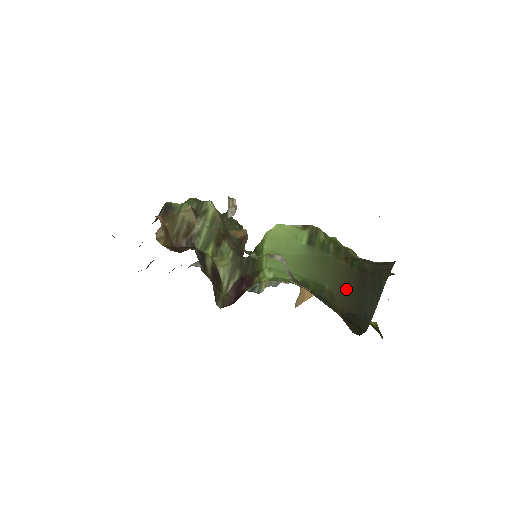
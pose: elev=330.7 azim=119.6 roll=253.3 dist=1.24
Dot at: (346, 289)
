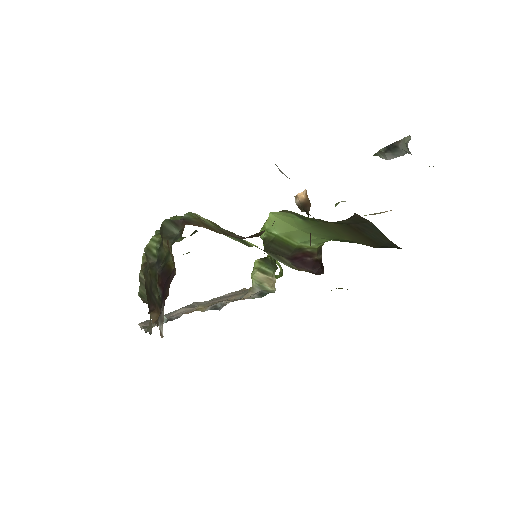
Dot at: (357, 237)
